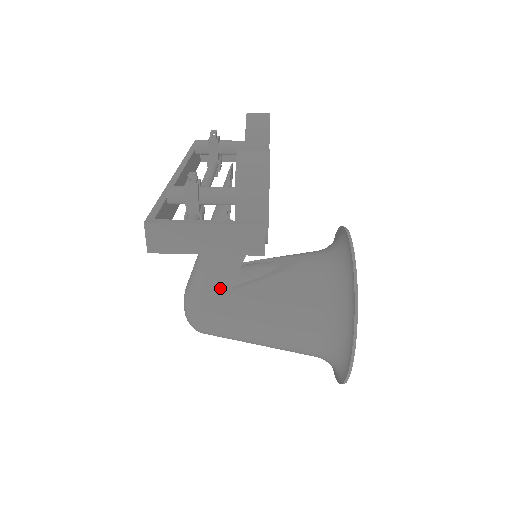
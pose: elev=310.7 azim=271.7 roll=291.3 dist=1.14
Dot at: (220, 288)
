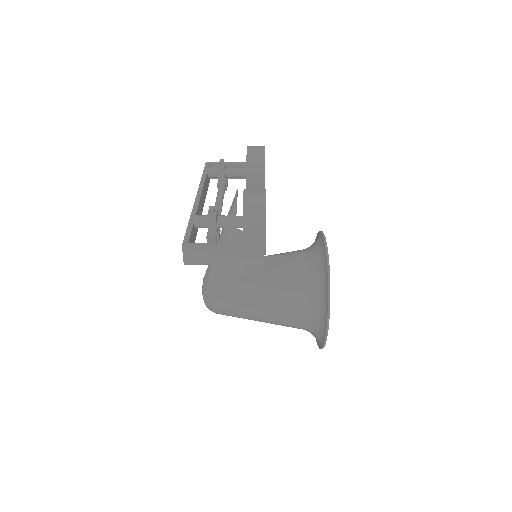
Dot at: (230, 281)
